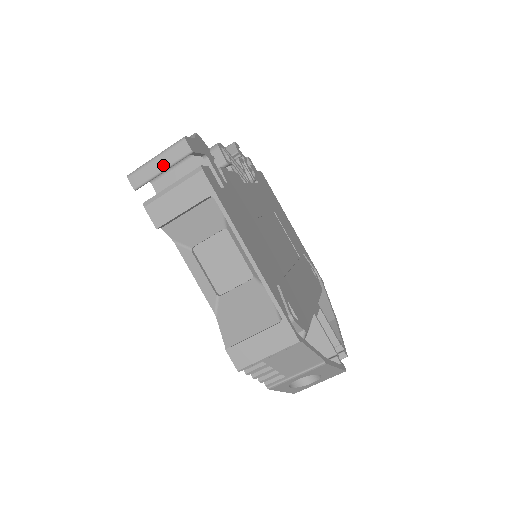
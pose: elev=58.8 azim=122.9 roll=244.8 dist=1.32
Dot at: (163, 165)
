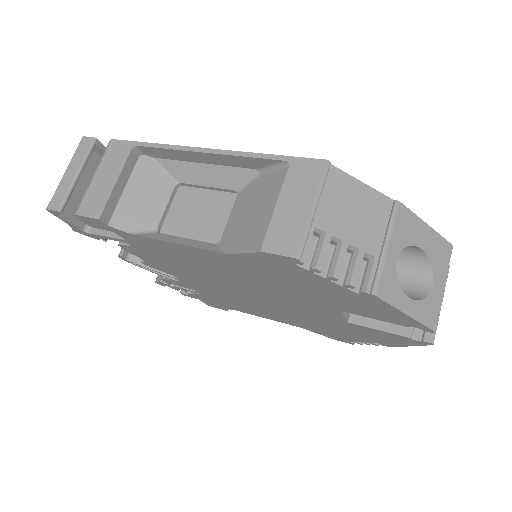
Dot at: (75, 169)
